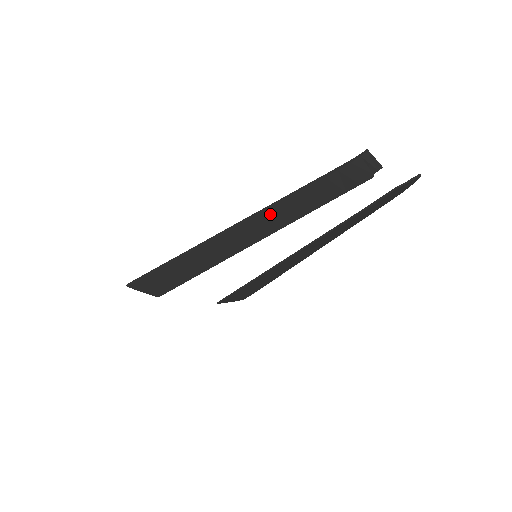
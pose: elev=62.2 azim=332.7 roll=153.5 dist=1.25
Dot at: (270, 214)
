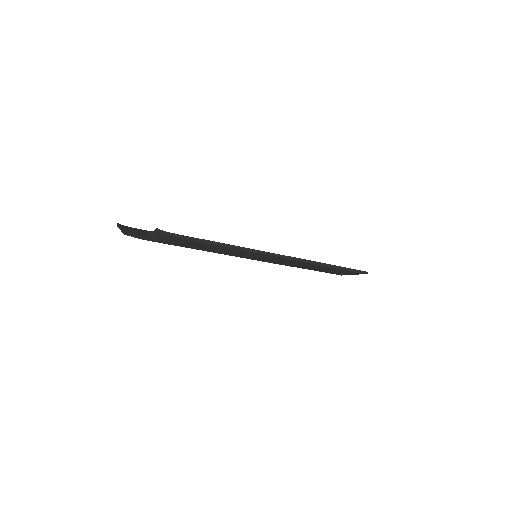
Dot at: occluded
